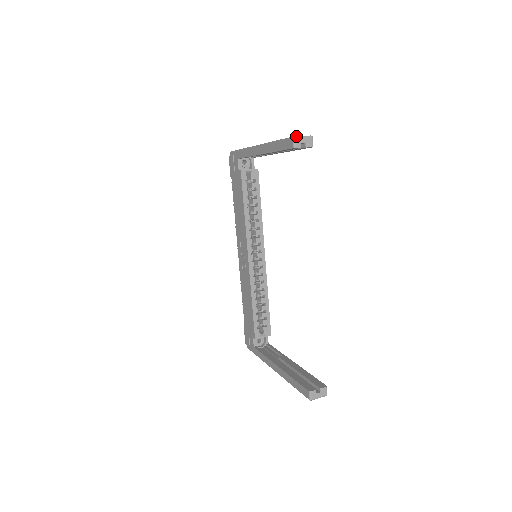
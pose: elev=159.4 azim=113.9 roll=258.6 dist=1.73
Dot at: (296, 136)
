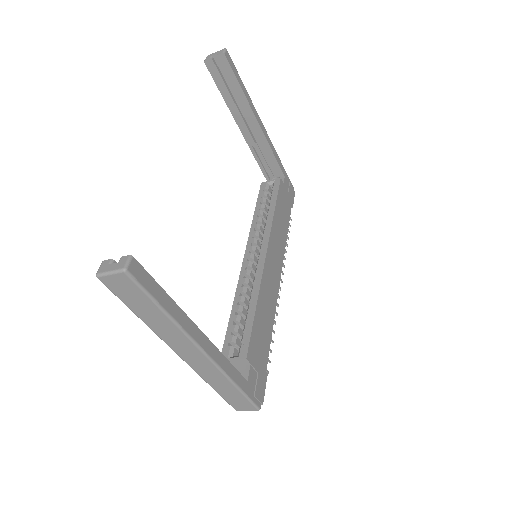
Dot at: (210, 55)
